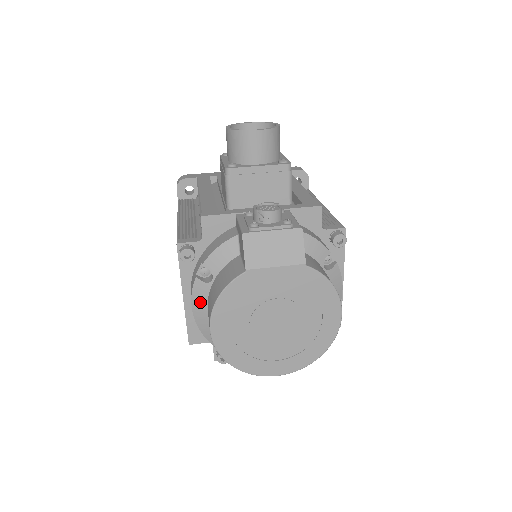
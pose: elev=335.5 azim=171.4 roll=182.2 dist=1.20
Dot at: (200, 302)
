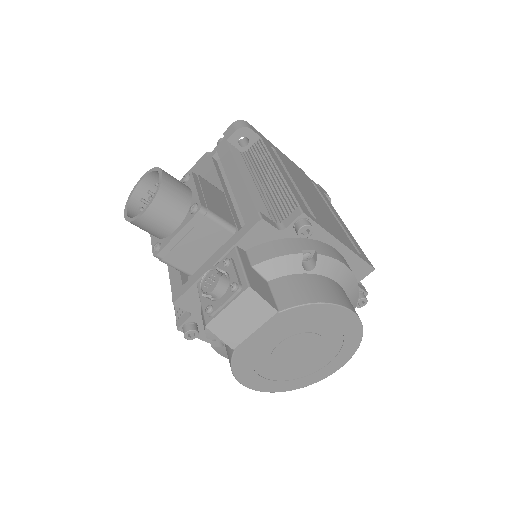
Dot at: occluded
